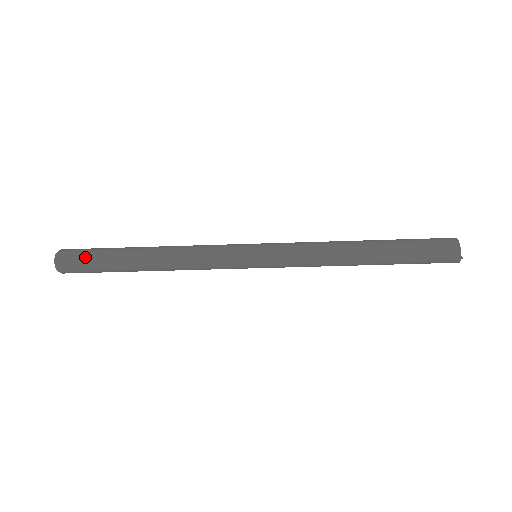
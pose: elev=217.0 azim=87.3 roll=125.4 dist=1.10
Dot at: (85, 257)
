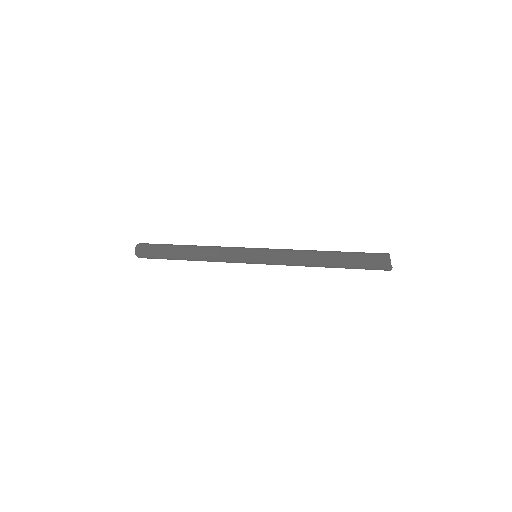
Dot at: (152, 249)
